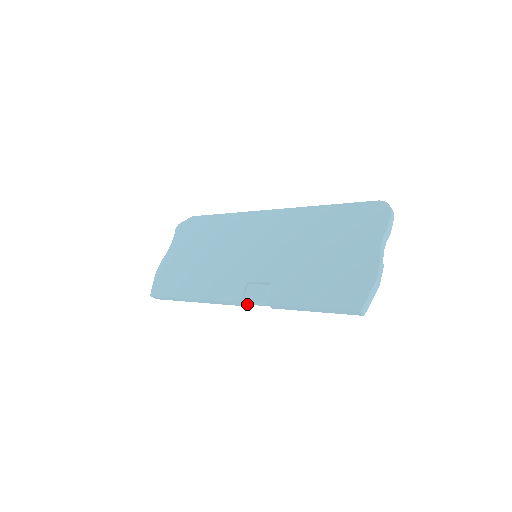
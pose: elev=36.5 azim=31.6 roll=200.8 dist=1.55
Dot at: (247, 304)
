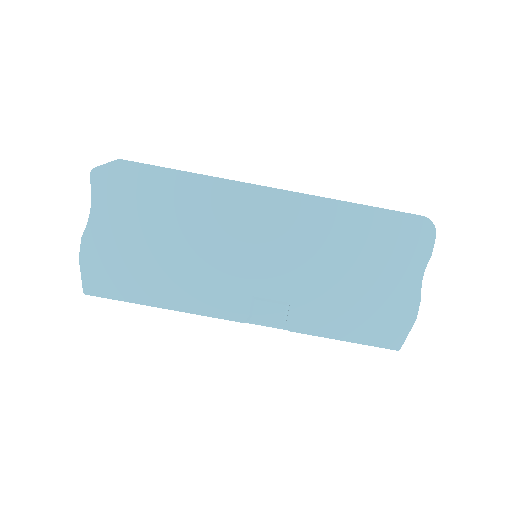
Dot at: (257, 324)
